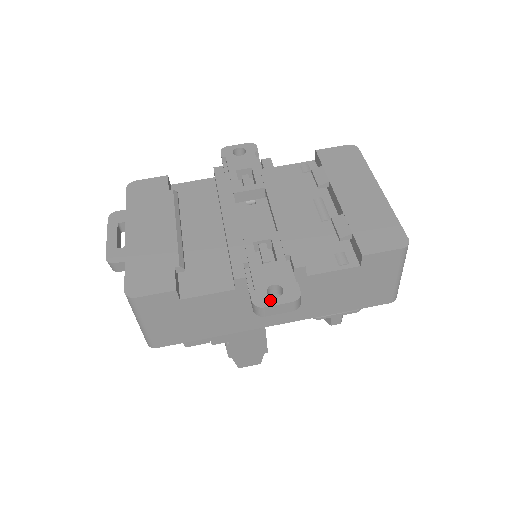
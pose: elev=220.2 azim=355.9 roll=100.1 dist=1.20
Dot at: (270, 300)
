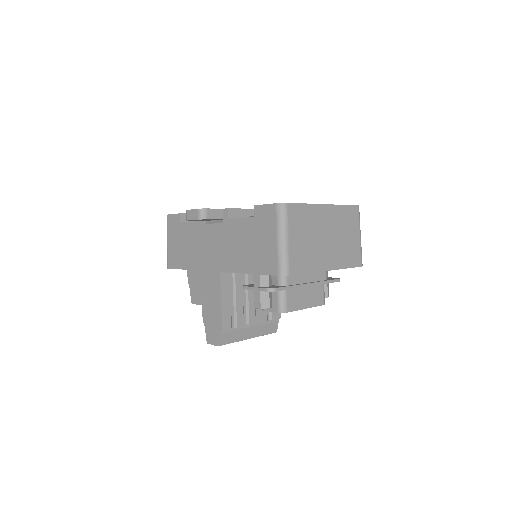
Dot at: occluded
